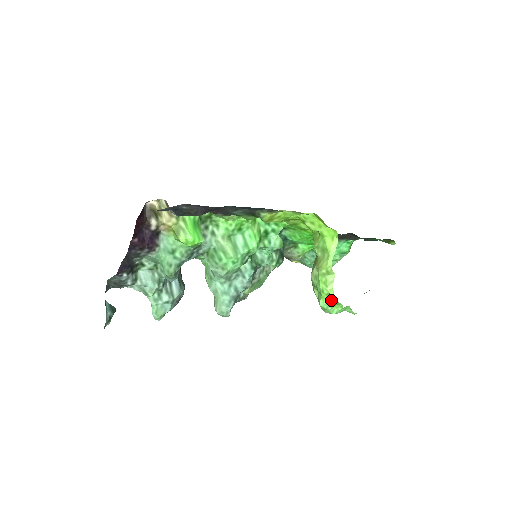
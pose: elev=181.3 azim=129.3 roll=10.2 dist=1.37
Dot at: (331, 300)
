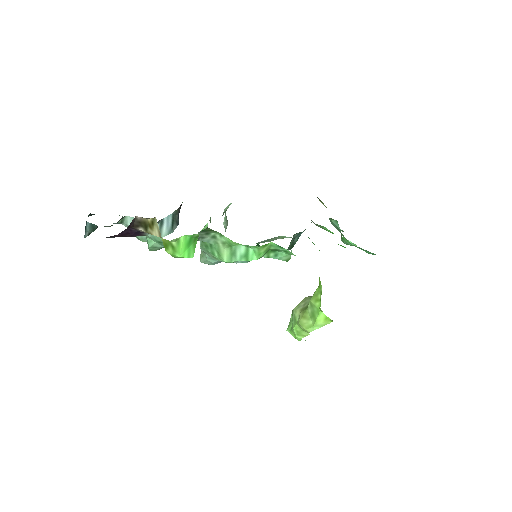
Dot at: occluded
